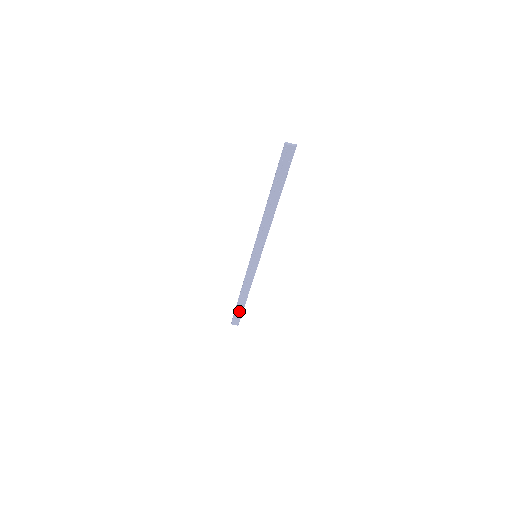
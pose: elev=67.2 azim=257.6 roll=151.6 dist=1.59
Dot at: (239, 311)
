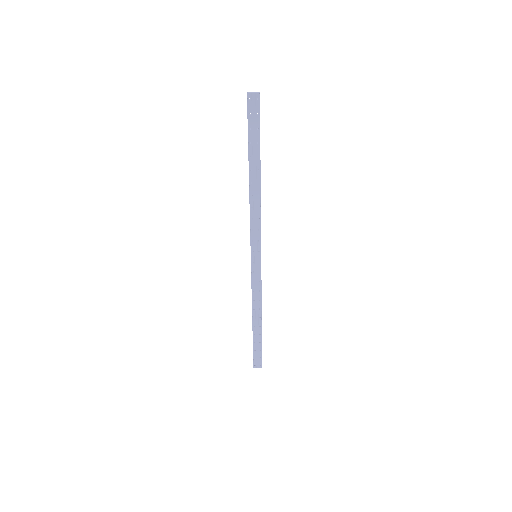
Dot at: (257, 345)
